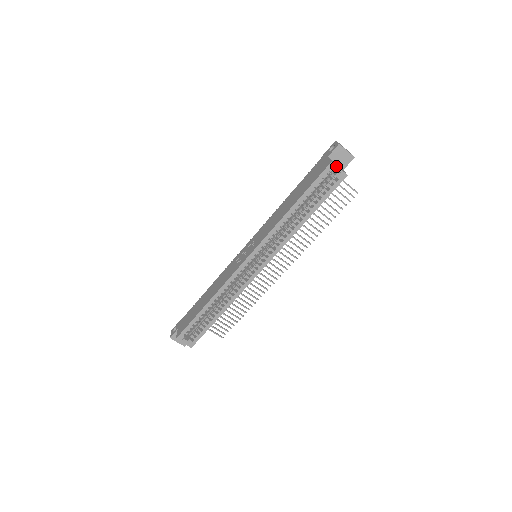
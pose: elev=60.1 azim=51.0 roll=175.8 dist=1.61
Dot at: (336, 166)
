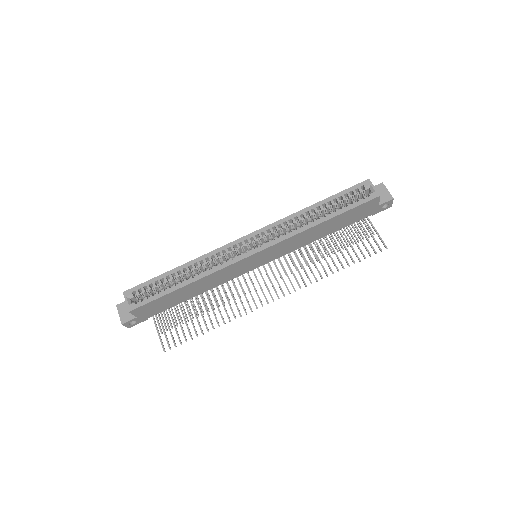
Dot at: (372, 184)
